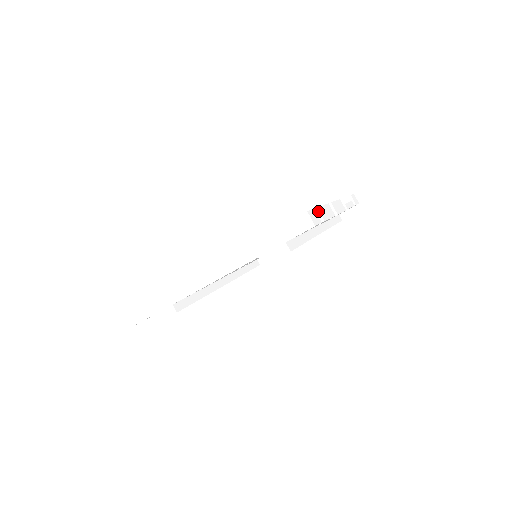
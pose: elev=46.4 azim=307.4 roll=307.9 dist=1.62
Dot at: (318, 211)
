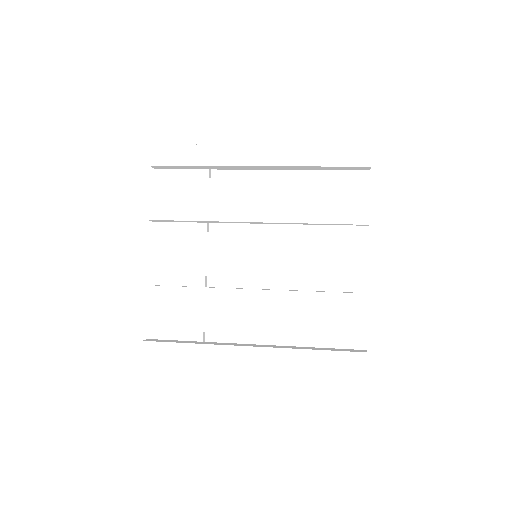
Dot at: occluded
